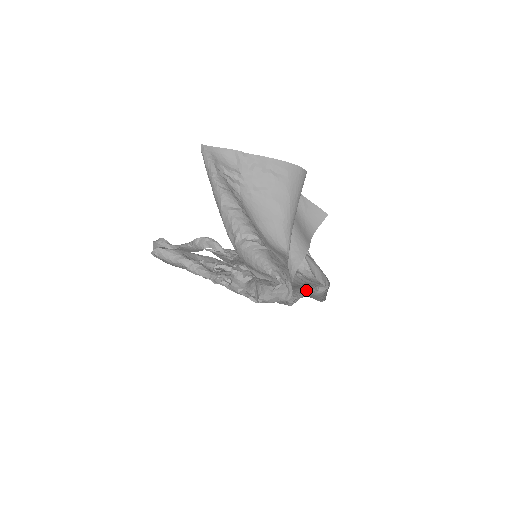
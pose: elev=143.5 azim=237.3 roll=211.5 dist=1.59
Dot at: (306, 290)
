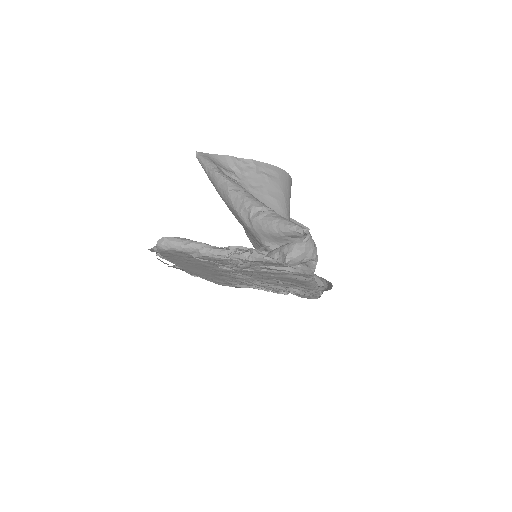
Dot at: occluded
